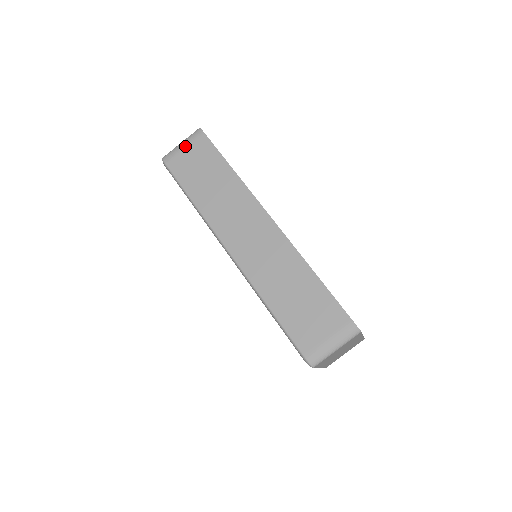
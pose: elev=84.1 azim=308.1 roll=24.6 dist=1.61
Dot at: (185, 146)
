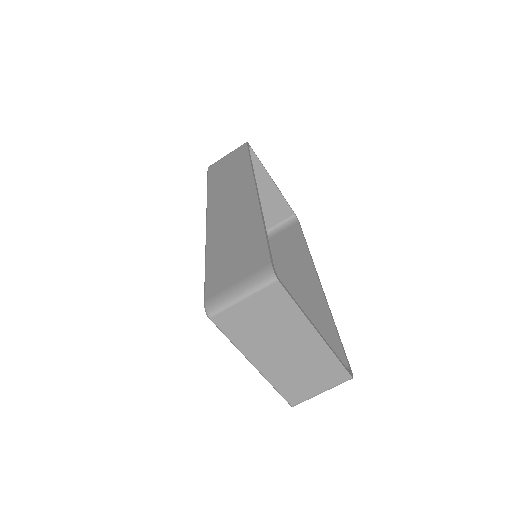
Dot at: (228, 154)
